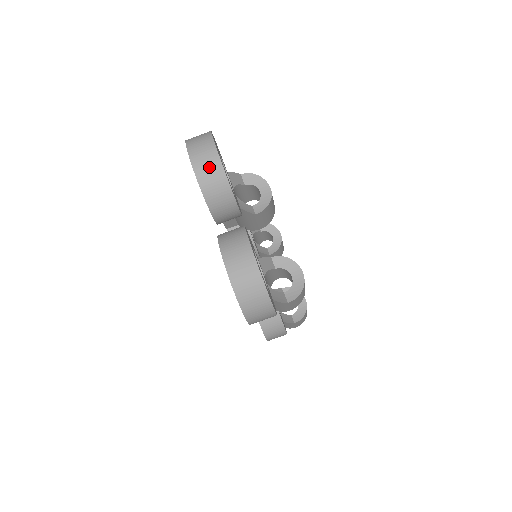
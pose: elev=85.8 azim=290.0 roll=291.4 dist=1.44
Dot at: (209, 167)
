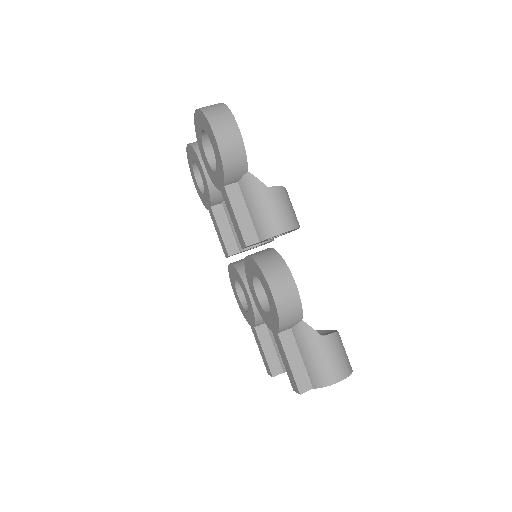
Dot at: occluded
